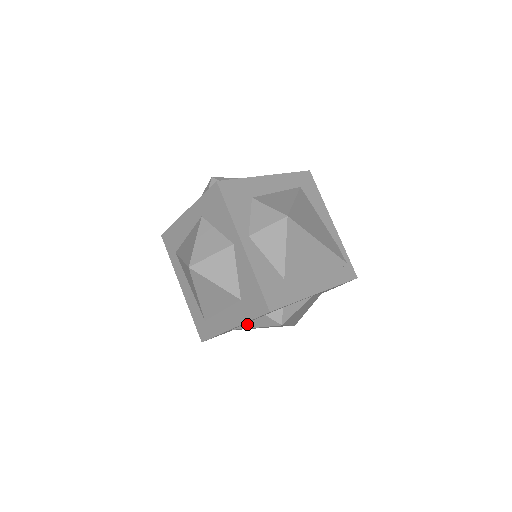
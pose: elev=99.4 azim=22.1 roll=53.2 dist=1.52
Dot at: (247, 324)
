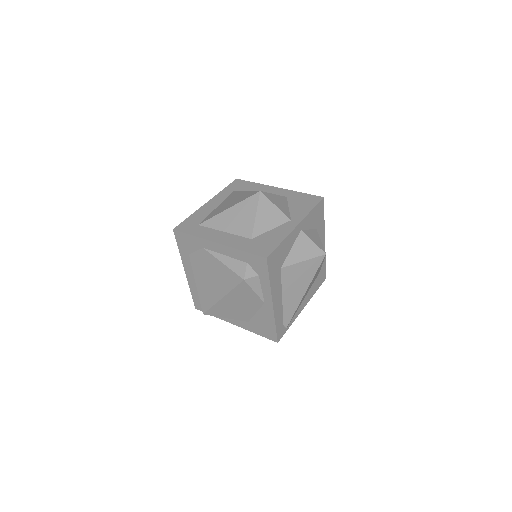
Dot at: (222, 256)
